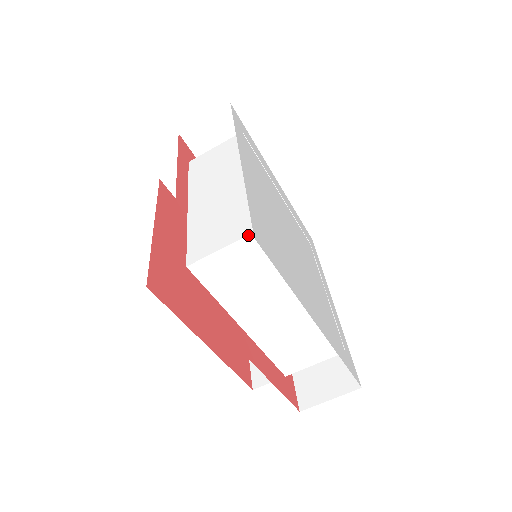
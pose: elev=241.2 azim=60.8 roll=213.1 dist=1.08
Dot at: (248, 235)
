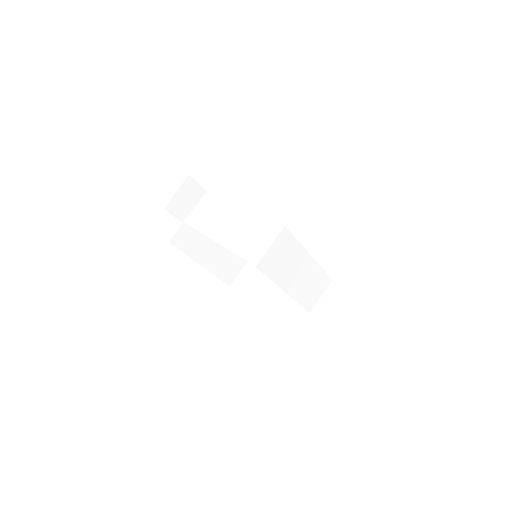
Dot at: (280, 232)
